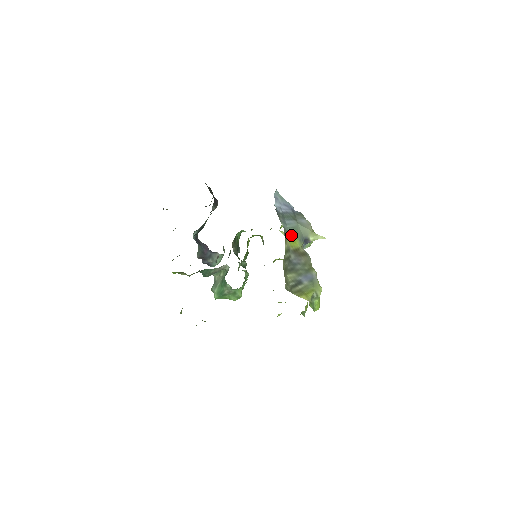
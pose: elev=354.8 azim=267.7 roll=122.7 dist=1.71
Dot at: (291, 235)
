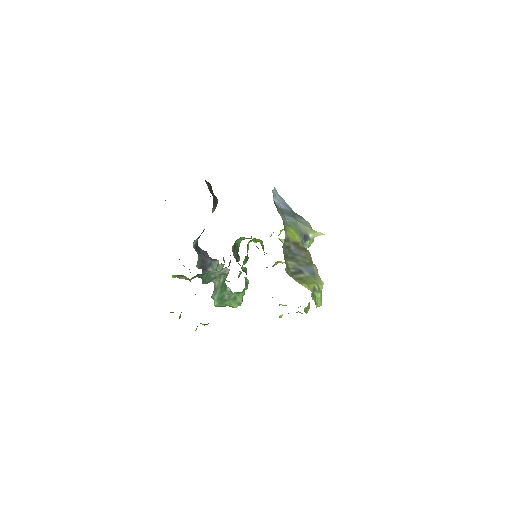
Dot at: (290, 229)
